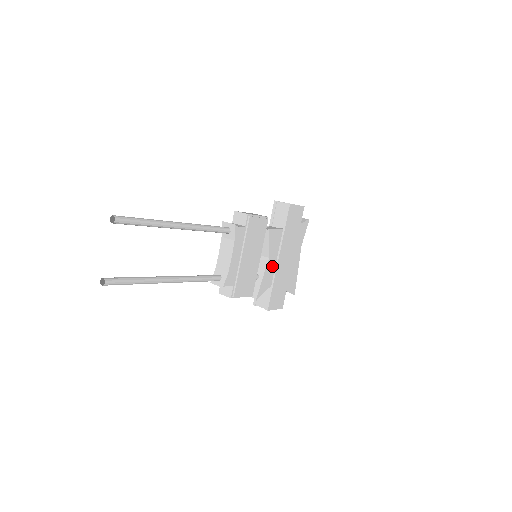
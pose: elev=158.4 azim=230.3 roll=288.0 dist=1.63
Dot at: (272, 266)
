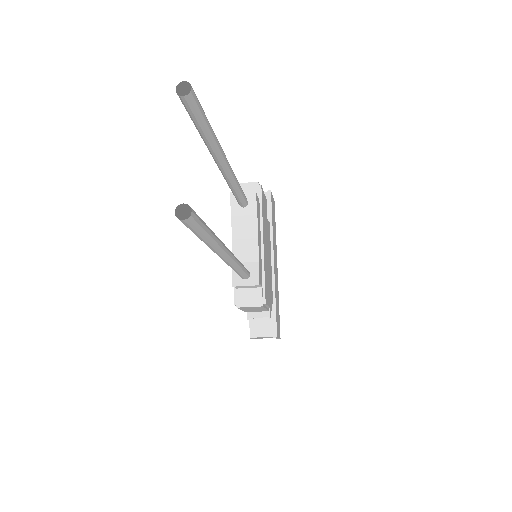
Dot at: (270, 272)
